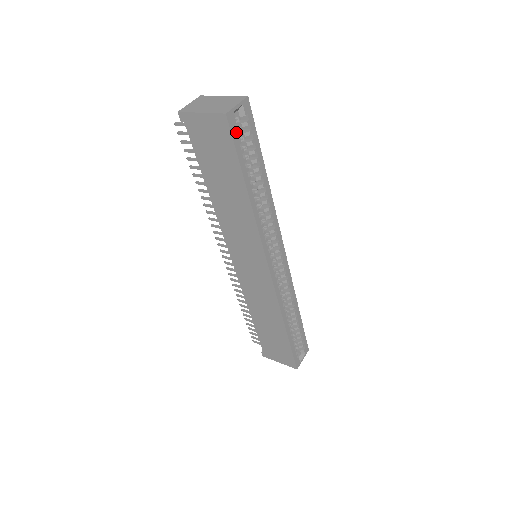
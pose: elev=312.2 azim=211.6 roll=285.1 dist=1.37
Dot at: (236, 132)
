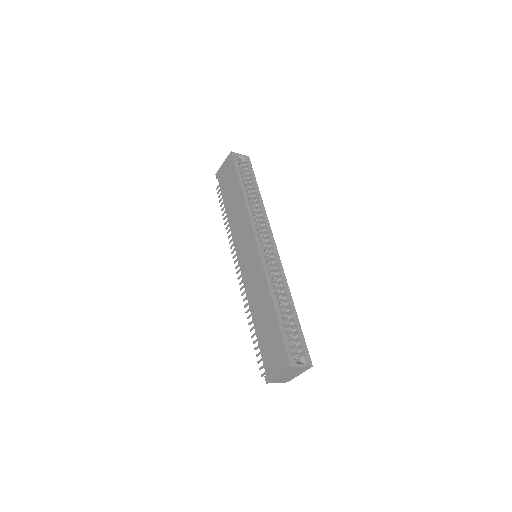
Dot at: (237, 162)
